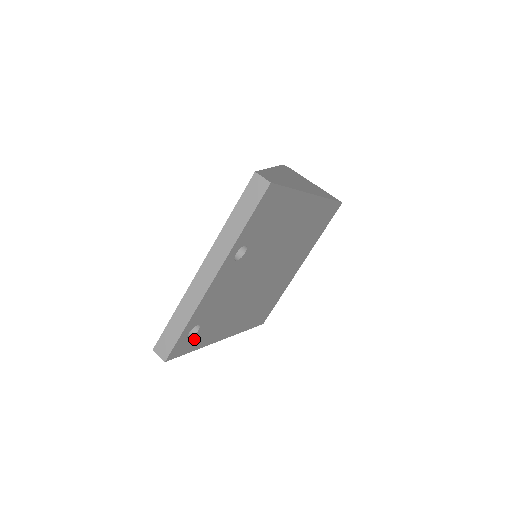
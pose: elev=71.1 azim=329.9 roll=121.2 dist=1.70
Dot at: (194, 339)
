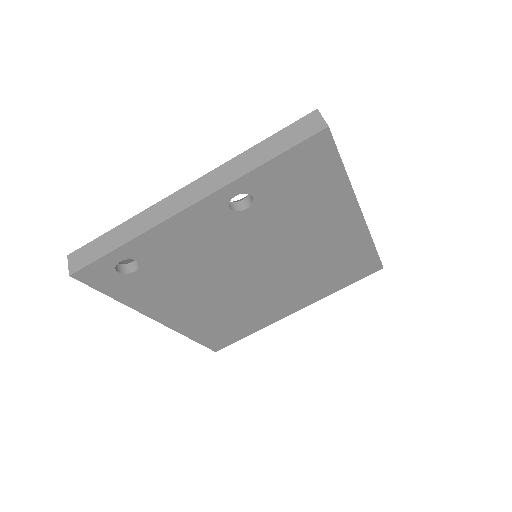
Dot at: (123, 280)
